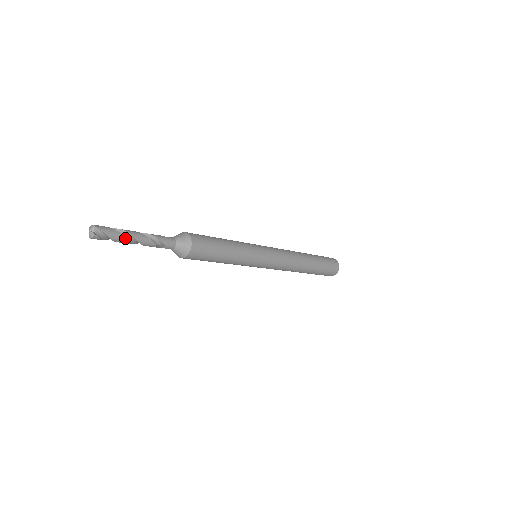
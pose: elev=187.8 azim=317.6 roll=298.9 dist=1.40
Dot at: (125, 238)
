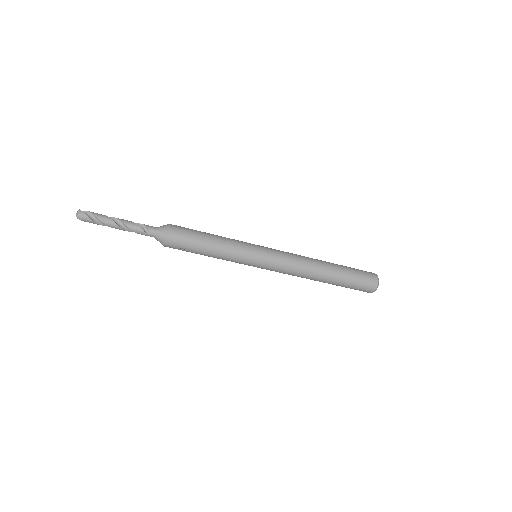
Dot at: (106, 216)
